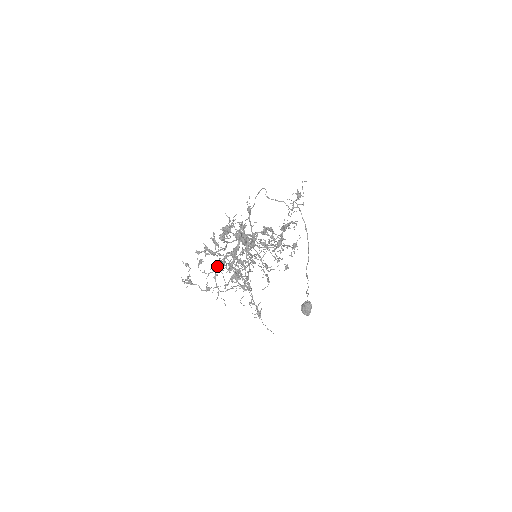
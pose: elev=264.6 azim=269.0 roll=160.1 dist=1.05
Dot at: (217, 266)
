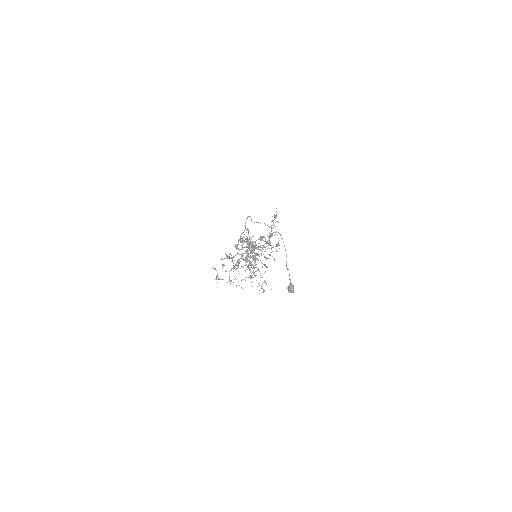
Dot at: occluded
